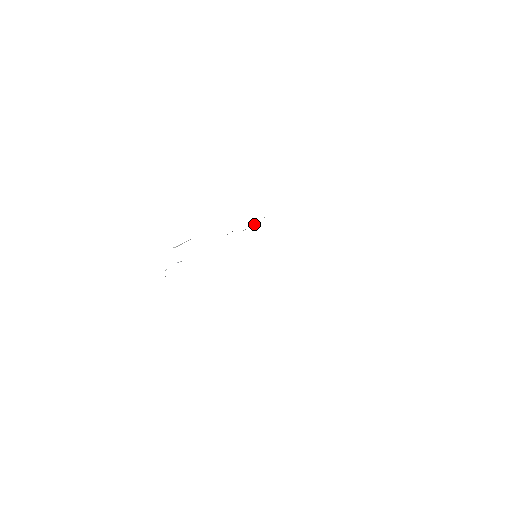
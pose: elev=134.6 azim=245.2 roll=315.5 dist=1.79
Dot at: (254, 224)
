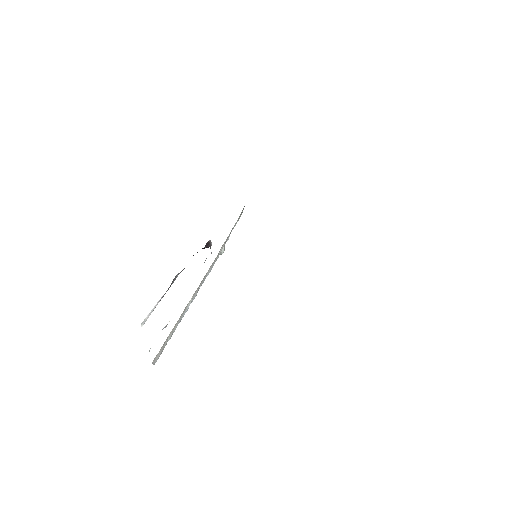
Dot at: (224, 246)
